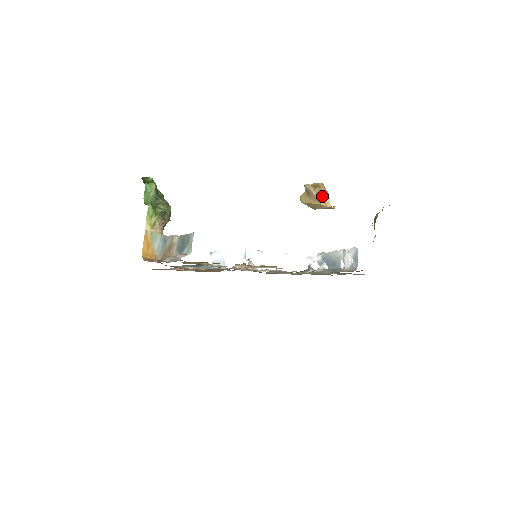
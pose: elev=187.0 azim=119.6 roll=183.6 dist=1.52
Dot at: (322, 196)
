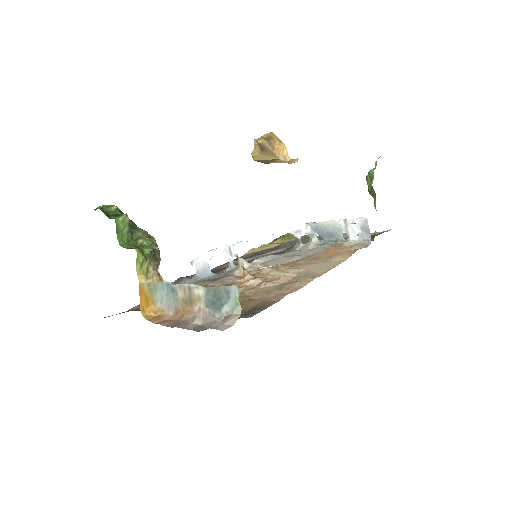
Dot at: (279, 149)
